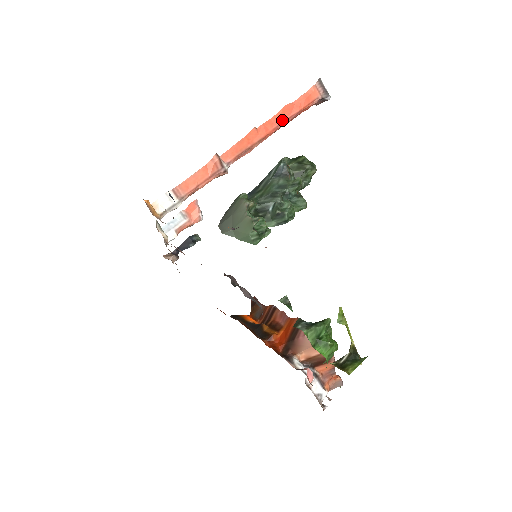
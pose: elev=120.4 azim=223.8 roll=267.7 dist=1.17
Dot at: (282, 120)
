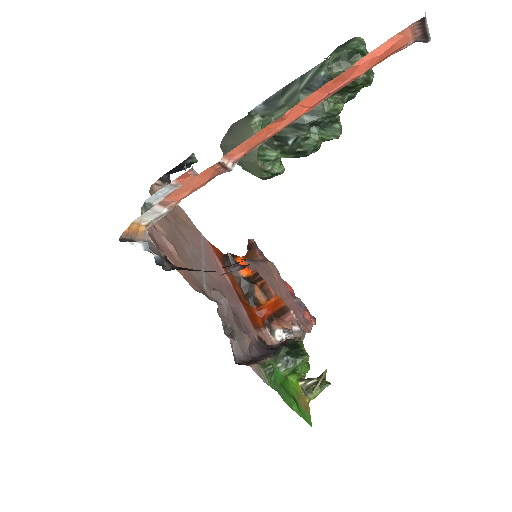
Dot at: (330, 90)
